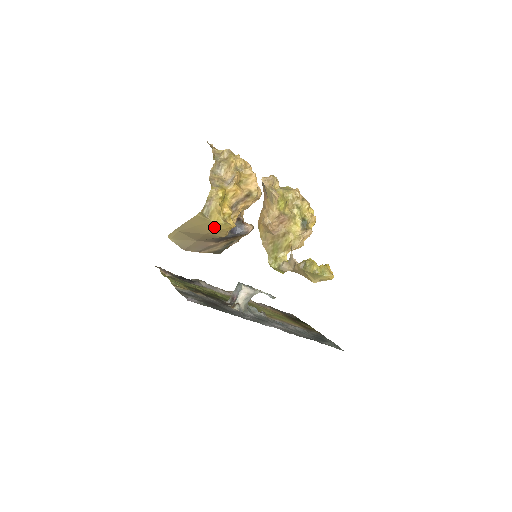
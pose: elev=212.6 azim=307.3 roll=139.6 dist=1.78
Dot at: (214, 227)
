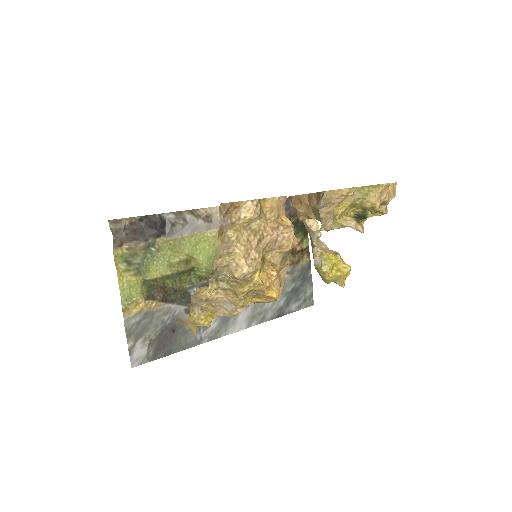
Dot at: occluded
